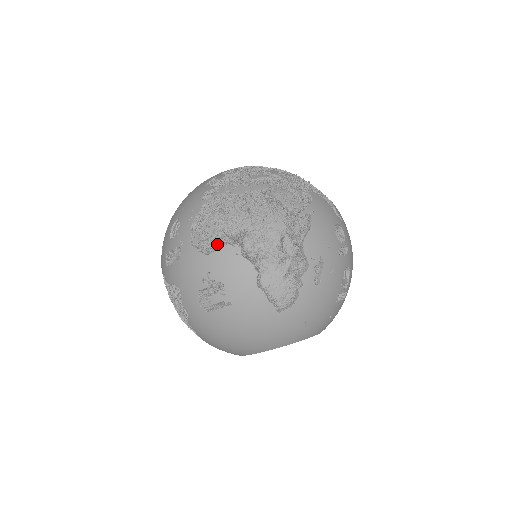
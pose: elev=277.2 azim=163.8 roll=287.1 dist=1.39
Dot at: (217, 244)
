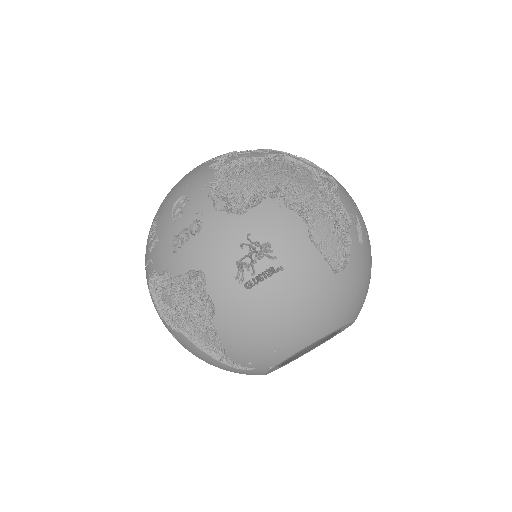
Dot at: (252, 201)
